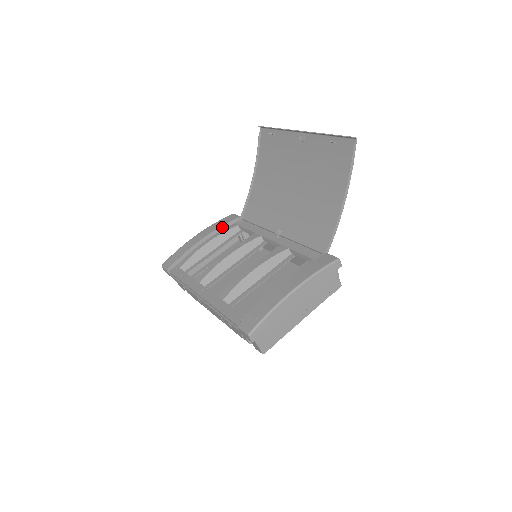
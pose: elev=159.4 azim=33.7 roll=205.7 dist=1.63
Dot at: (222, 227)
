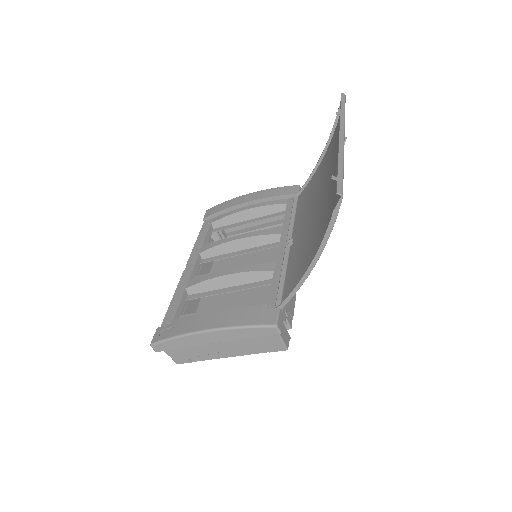
Dot at: (271, 198)
